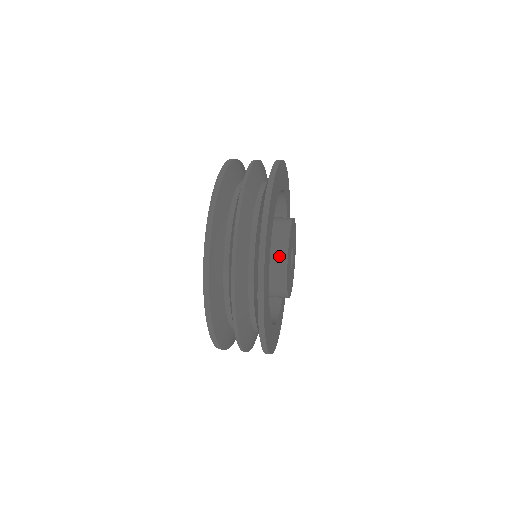
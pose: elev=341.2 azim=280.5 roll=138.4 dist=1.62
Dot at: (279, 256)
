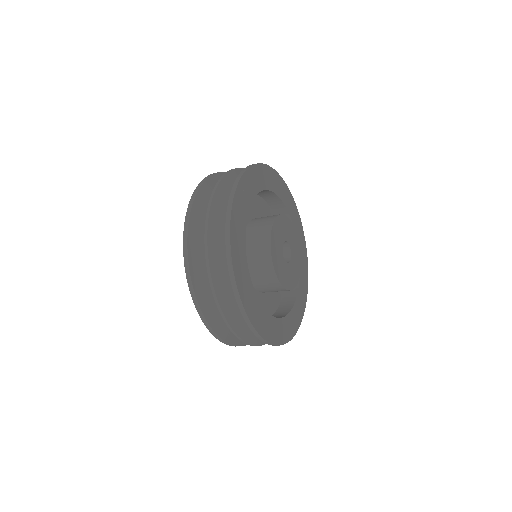
Dot at: (263, 240)
